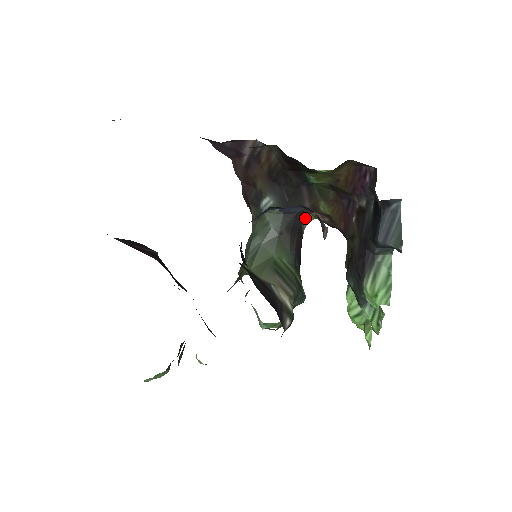
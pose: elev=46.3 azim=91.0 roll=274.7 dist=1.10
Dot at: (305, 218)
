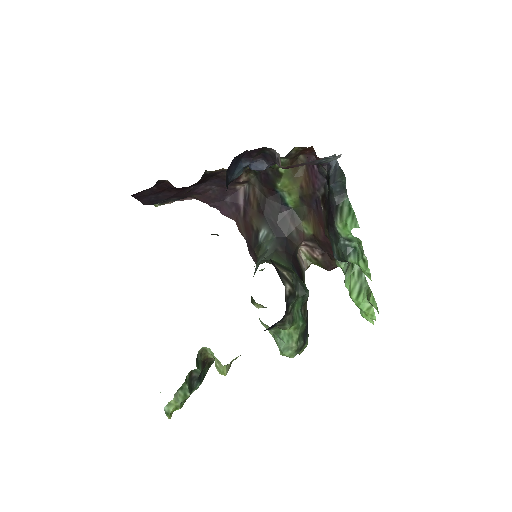
Dot at: (302, 260)
